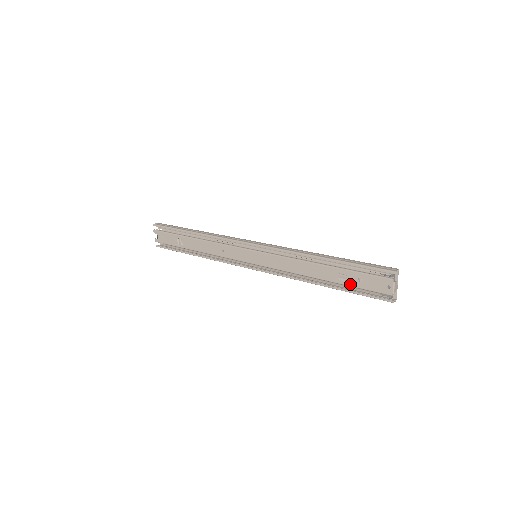
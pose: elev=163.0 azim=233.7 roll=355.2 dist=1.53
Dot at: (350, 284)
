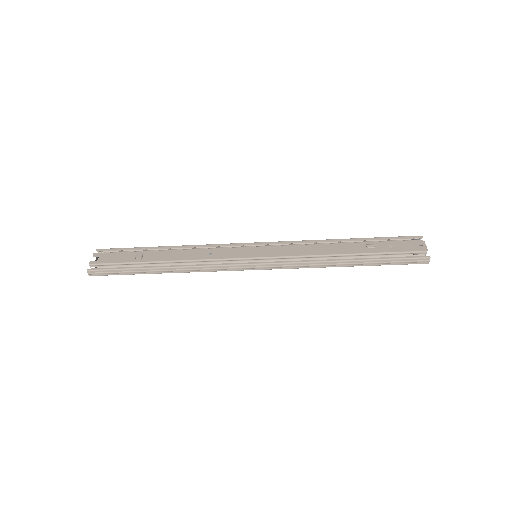
Dot at: (380, 251)
